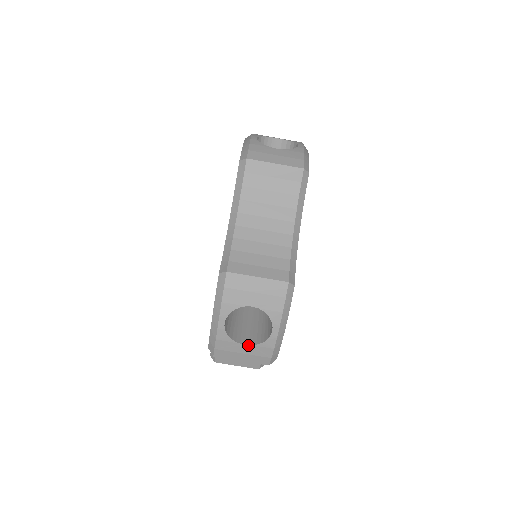
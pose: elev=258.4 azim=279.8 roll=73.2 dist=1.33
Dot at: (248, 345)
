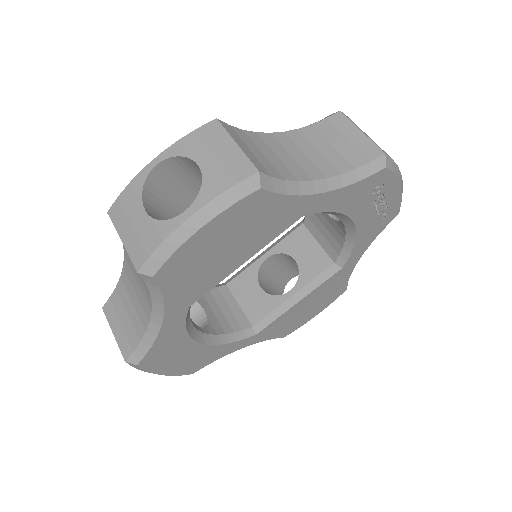
Dot at: (148, 214)
